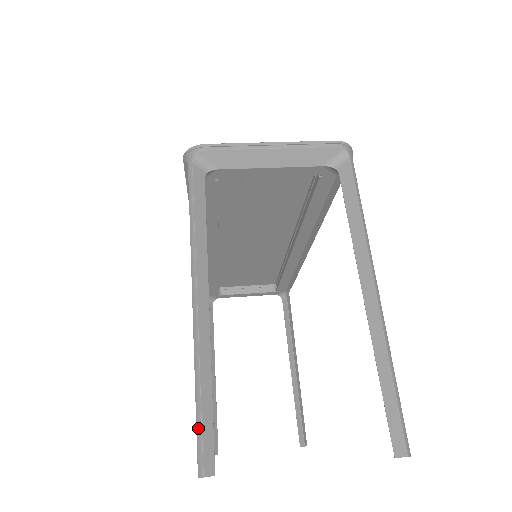
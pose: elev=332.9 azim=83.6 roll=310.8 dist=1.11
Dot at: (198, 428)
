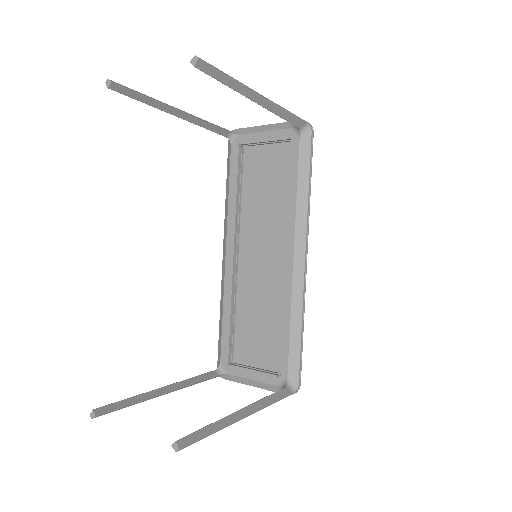
Dot at: occluded
